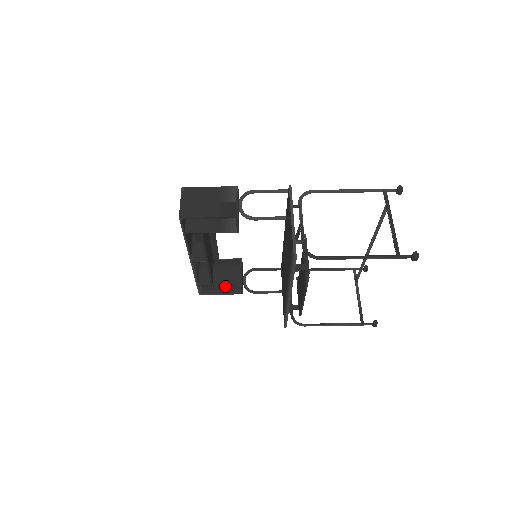
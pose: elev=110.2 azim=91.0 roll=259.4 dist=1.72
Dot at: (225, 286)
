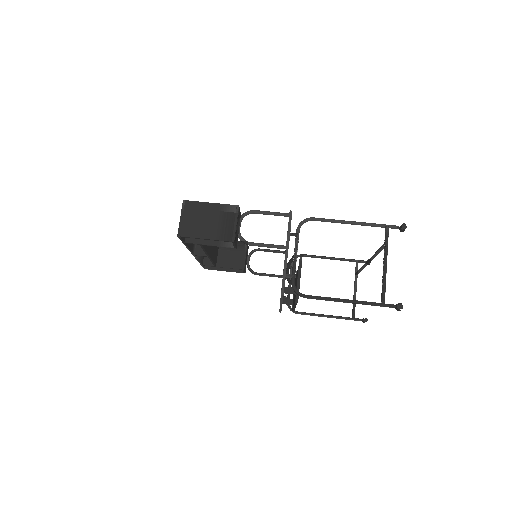
Dot at: occluded
